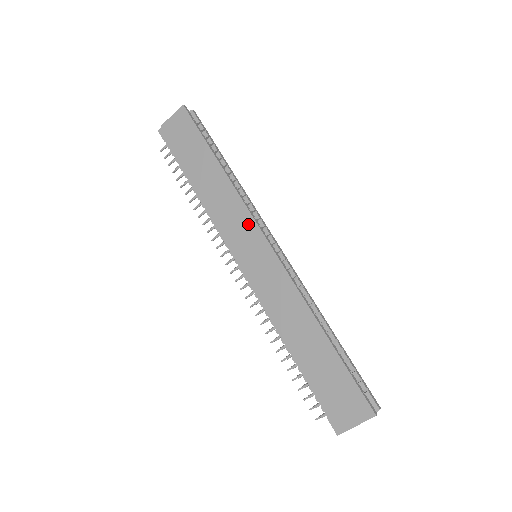
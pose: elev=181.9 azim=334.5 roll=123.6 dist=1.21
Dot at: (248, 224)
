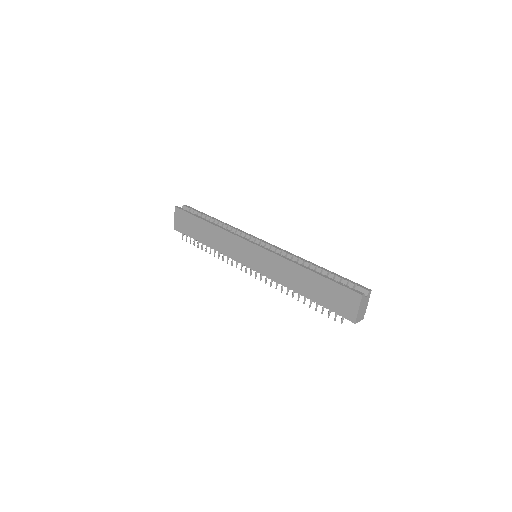
Dot at: (239, 242)
